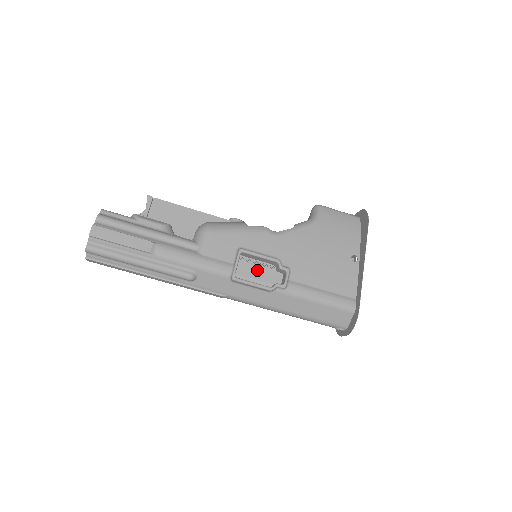
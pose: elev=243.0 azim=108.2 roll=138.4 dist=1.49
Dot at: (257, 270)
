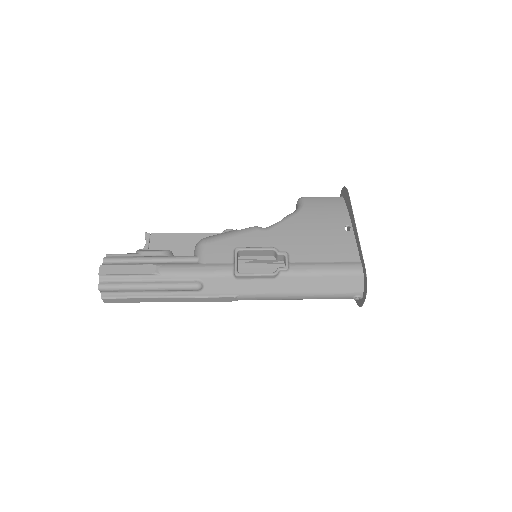
Dot at: (263, 271)
